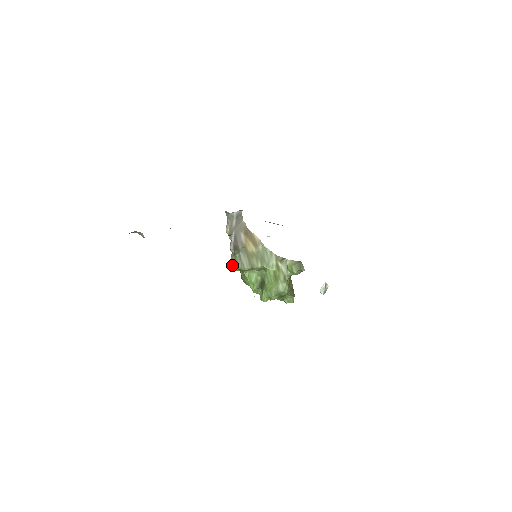
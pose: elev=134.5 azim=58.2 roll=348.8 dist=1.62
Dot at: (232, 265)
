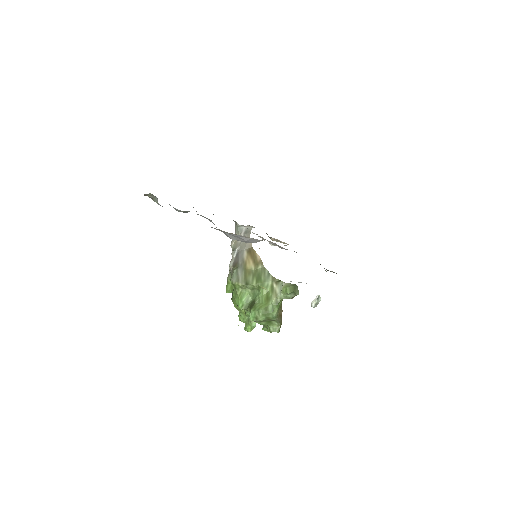
Dot at: (226, 286)
